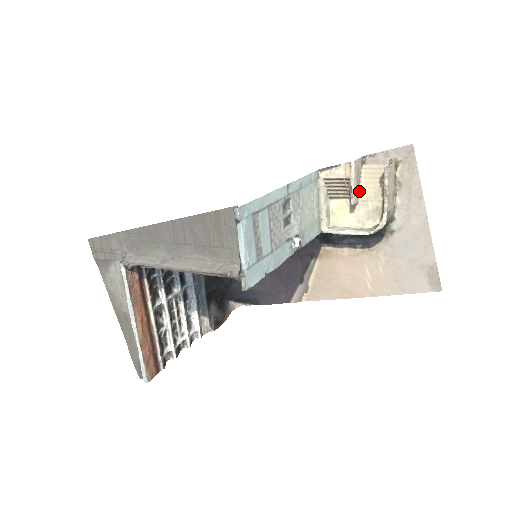
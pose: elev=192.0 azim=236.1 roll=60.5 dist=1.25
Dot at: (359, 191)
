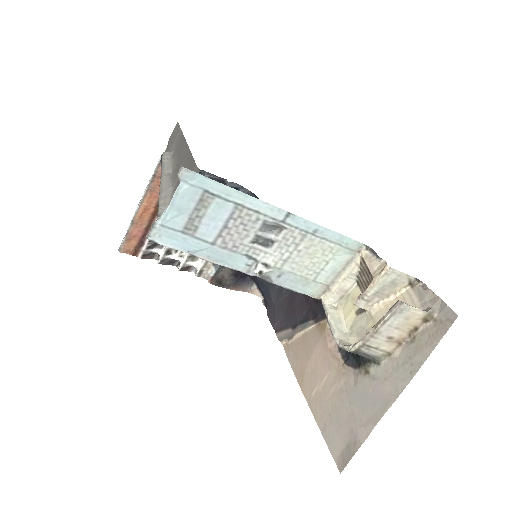
Dot at: (378, 303)
